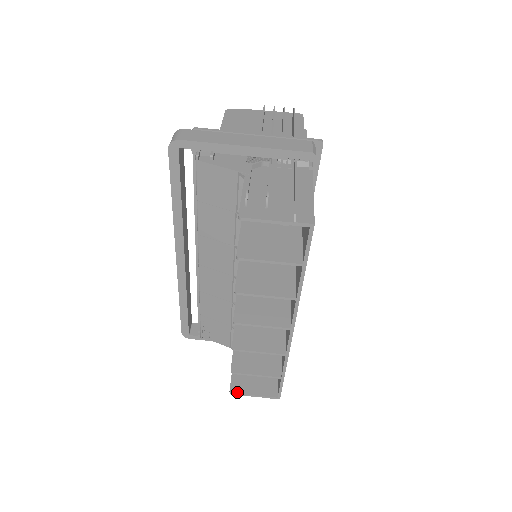
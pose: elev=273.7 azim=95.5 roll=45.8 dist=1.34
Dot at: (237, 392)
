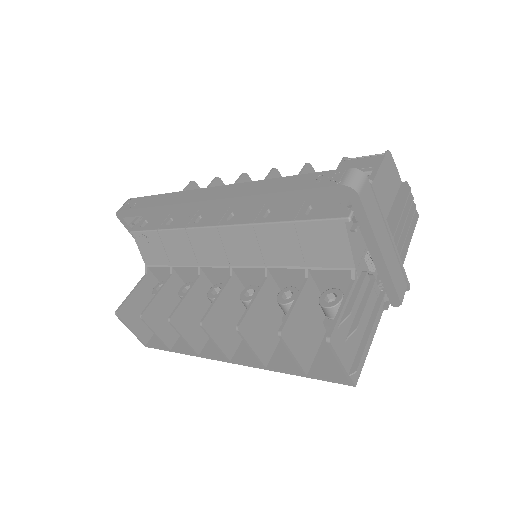
Dot at: (122, 318)
